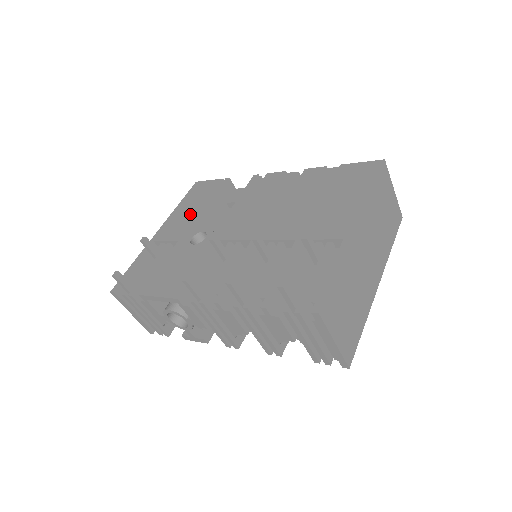
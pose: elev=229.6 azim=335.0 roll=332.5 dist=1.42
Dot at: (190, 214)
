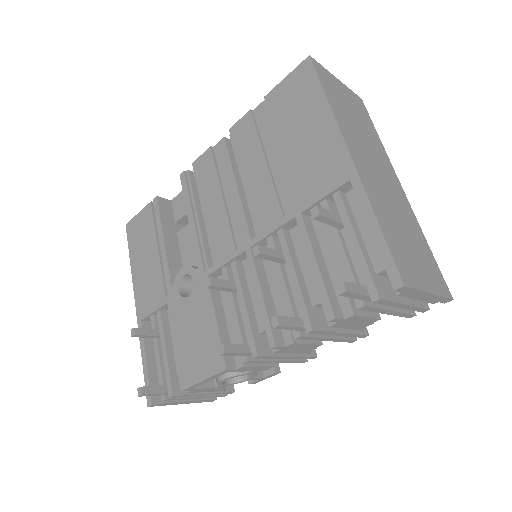
Dot at: (152, 265)
